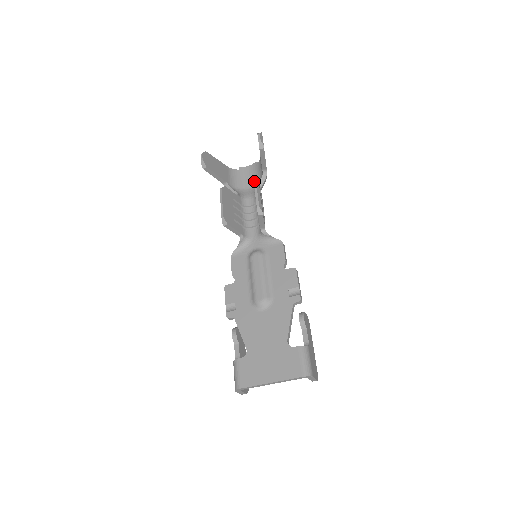
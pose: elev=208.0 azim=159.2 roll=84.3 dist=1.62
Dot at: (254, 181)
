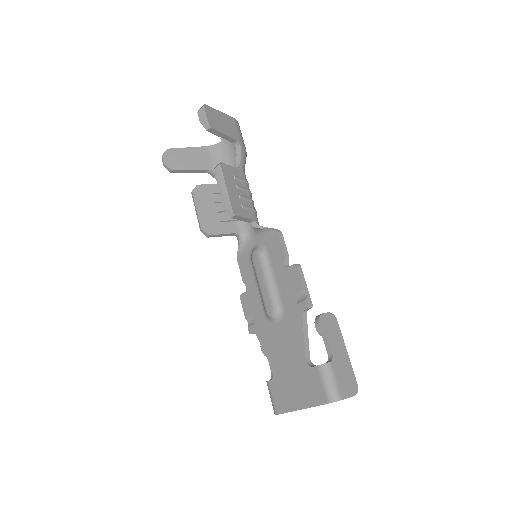
Dot at: (215, 174)
